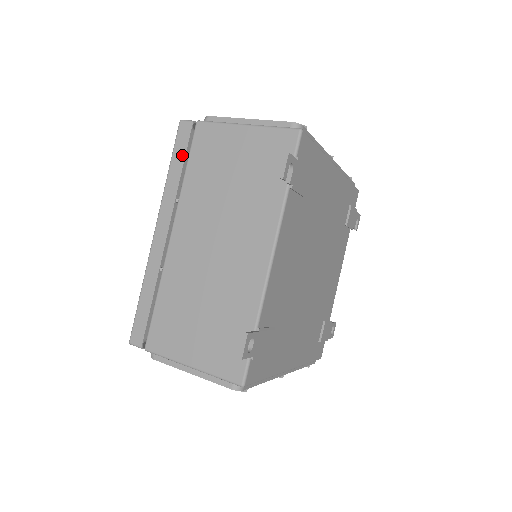
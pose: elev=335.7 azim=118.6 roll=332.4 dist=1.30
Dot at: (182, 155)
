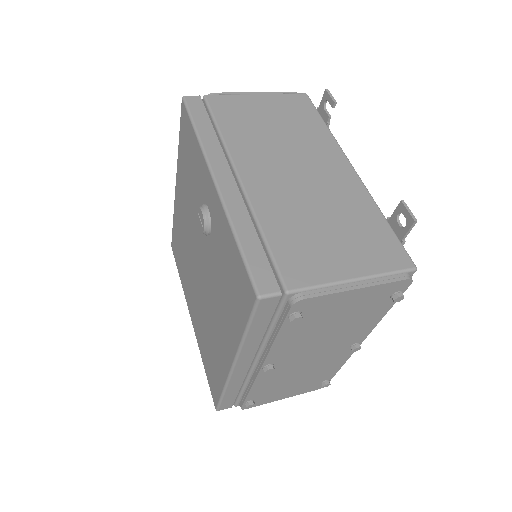
Dot at: (205, 117)
